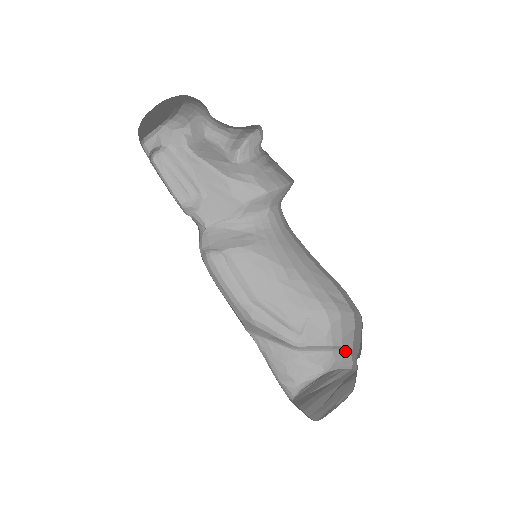
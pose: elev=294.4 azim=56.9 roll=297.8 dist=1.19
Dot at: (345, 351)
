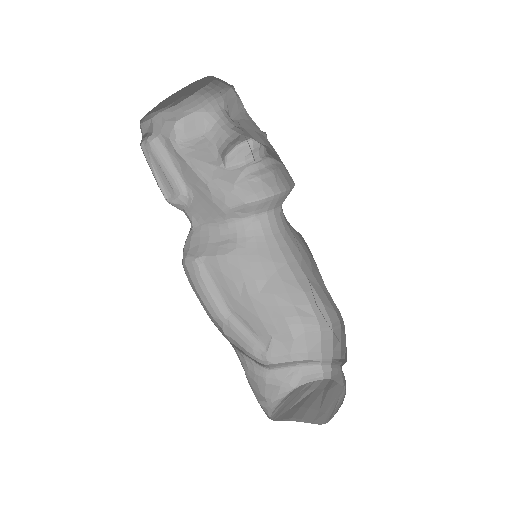
Dot at: (314, 363)
